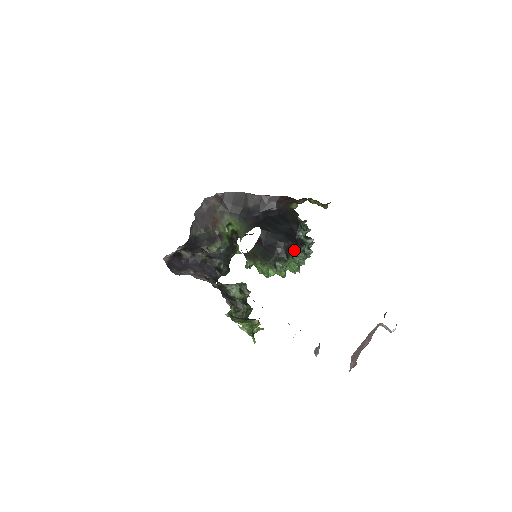
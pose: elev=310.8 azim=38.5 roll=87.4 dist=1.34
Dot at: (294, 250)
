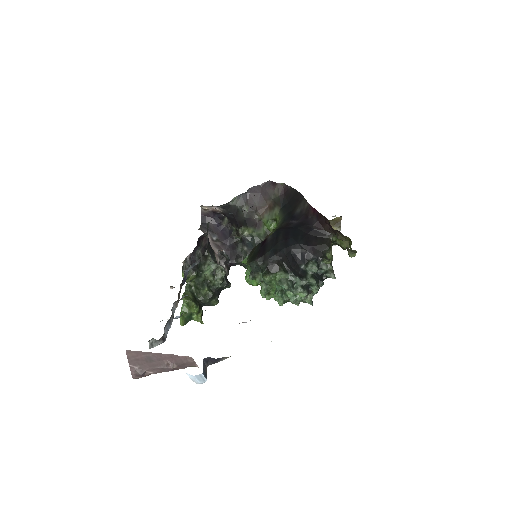
Dot at: (283, 272)
